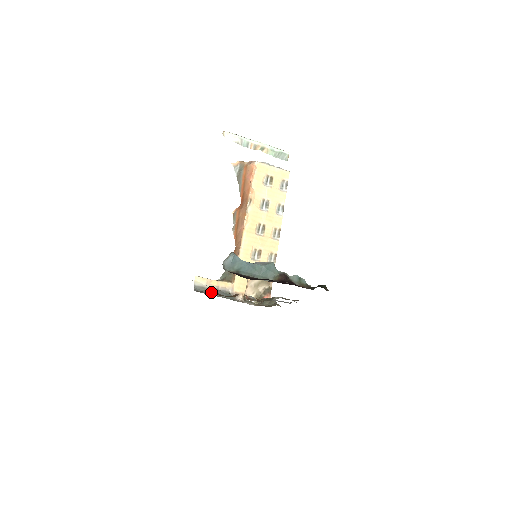
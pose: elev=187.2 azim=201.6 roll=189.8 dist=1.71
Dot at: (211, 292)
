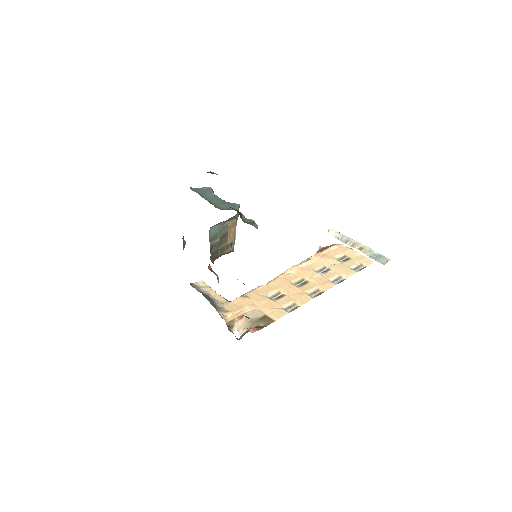
Dot at: occluded
